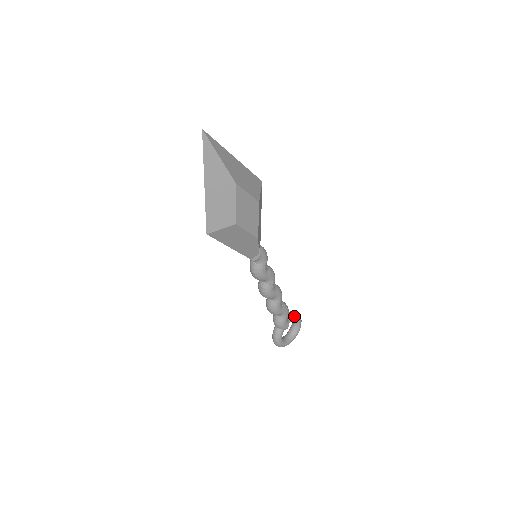
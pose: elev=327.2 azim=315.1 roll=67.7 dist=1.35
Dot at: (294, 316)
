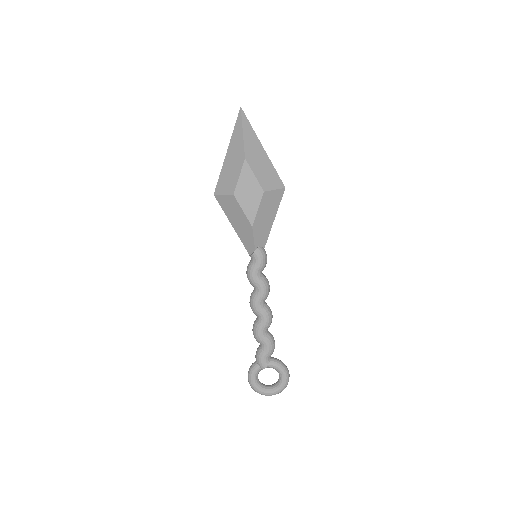
Dot at: (279, 365)
